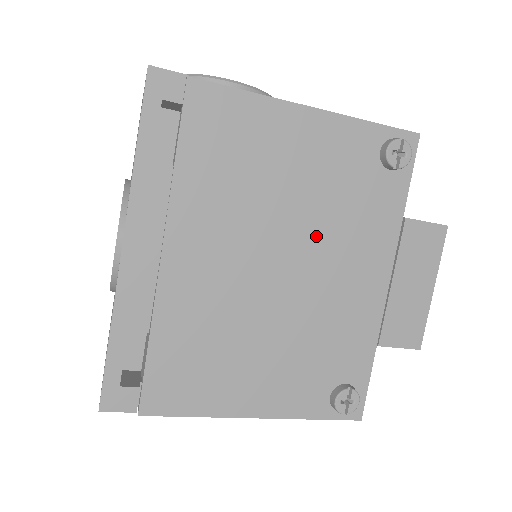
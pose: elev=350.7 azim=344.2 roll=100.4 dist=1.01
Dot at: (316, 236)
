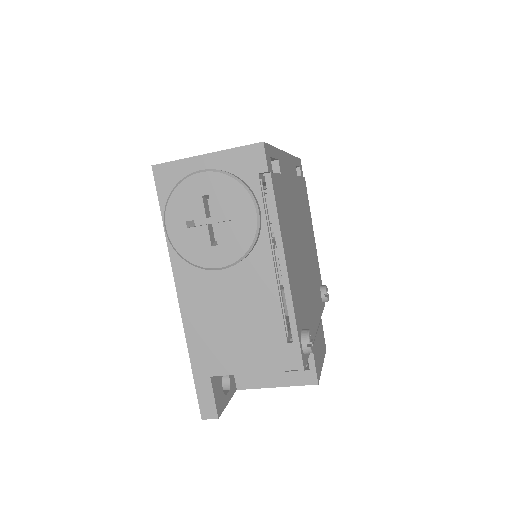
Dot at: (310, 267)
